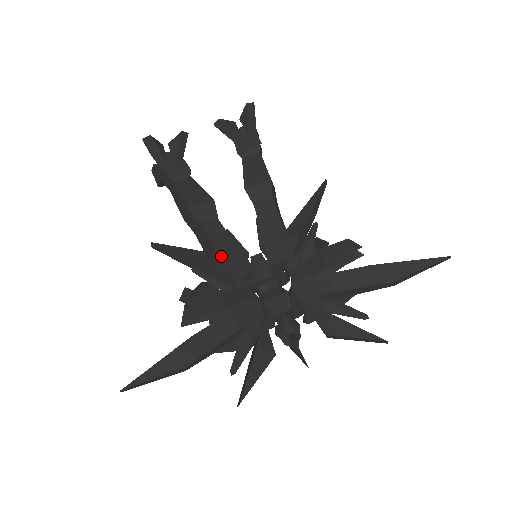
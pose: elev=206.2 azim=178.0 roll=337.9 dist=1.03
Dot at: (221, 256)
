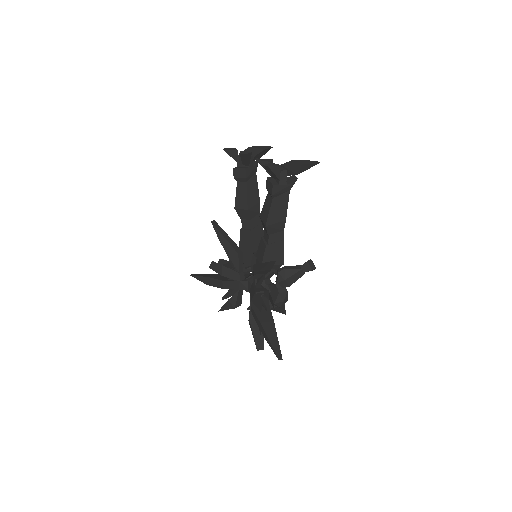
Dot at: (233, 250)
